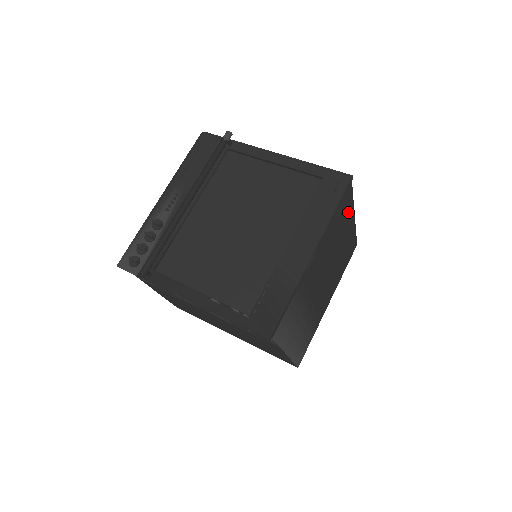
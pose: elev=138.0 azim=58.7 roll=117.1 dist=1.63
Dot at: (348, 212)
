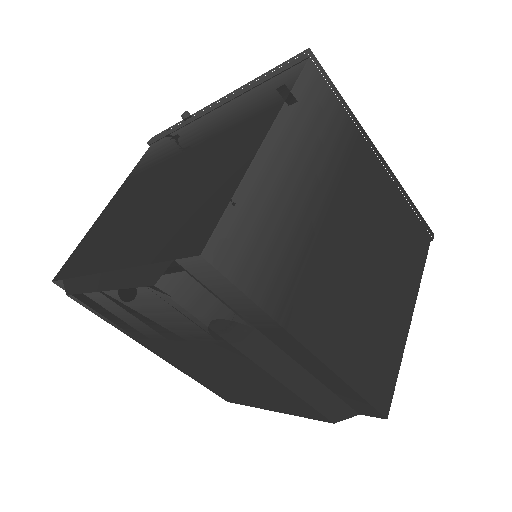
Dot at: (413, 269)
